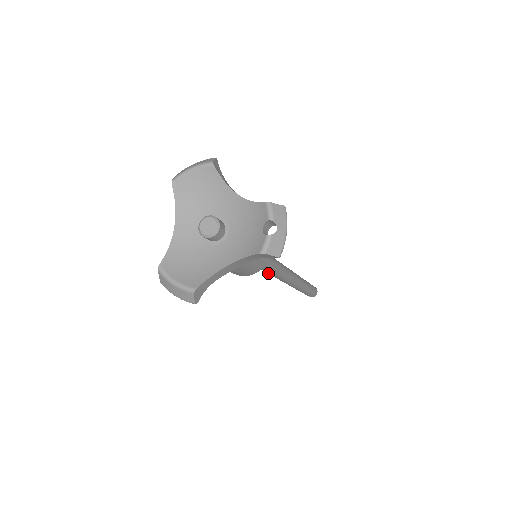
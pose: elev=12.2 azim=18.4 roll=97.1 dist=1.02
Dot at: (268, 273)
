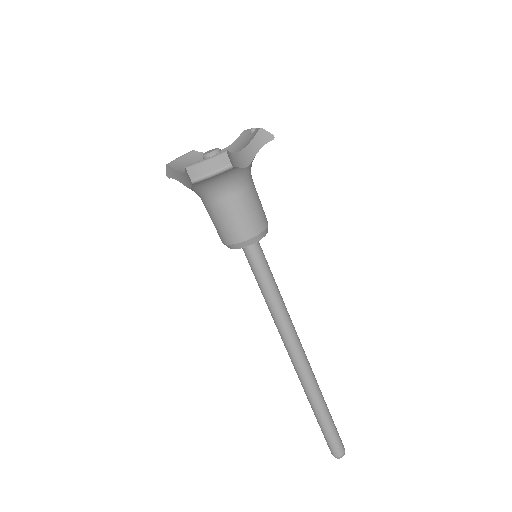
Dot at: (276, 304)
